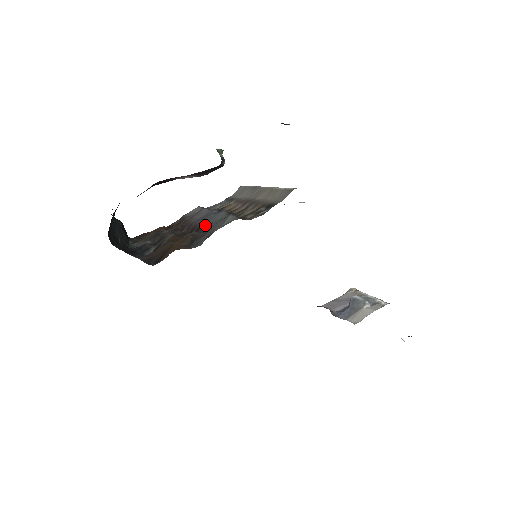
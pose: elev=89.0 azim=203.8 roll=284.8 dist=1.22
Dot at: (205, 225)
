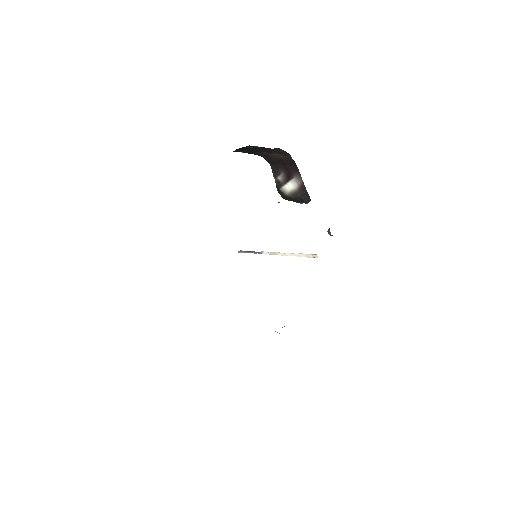
Dot at: occluded
